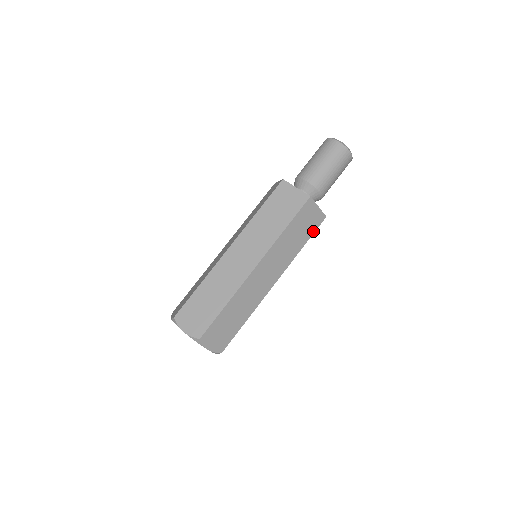
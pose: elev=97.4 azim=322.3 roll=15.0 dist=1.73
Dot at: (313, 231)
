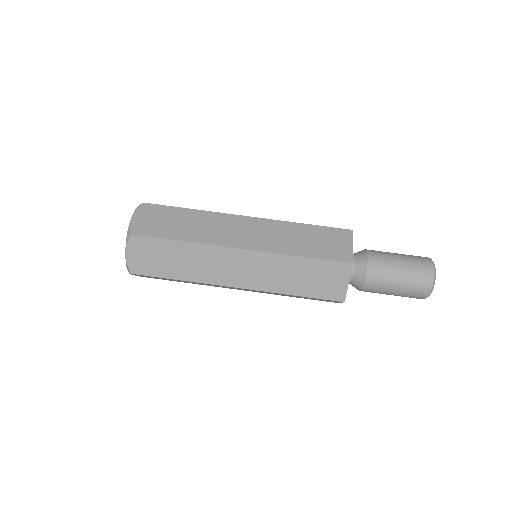
Dot at: (319, 296)
